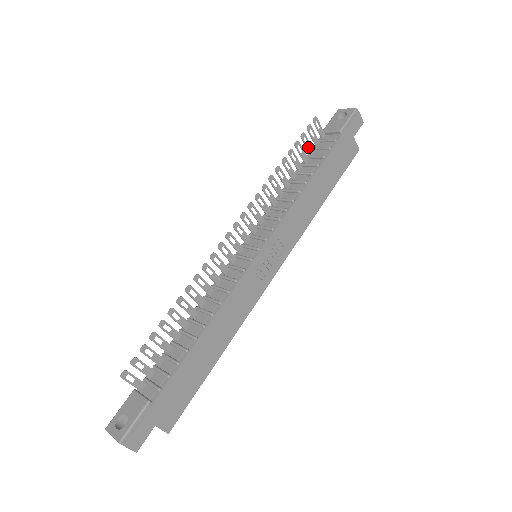
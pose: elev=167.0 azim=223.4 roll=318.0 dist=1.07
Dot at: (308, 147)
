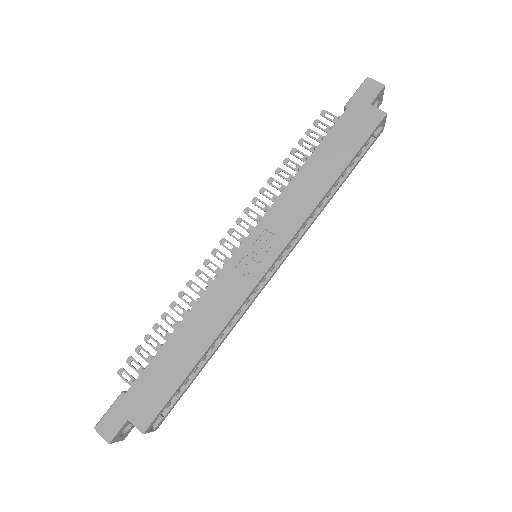
Dot at: (319, 140)
